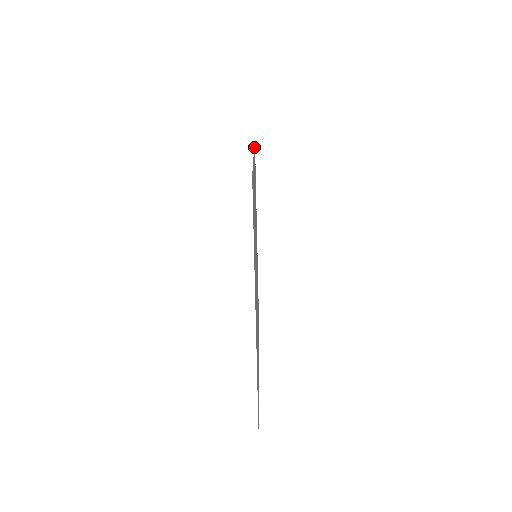
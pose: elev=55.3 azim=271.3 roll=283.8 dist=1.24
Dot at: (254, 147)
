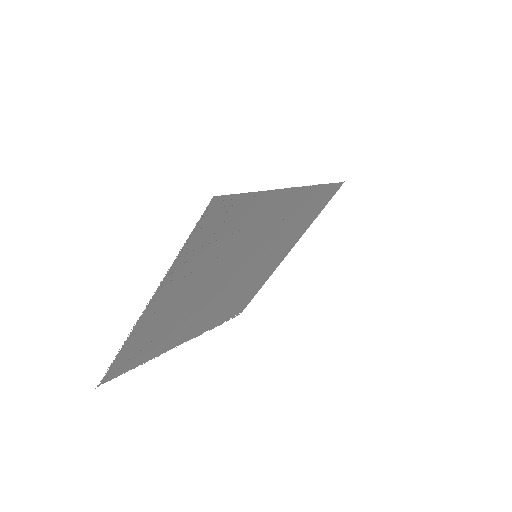
Dot at: (263, 284)
